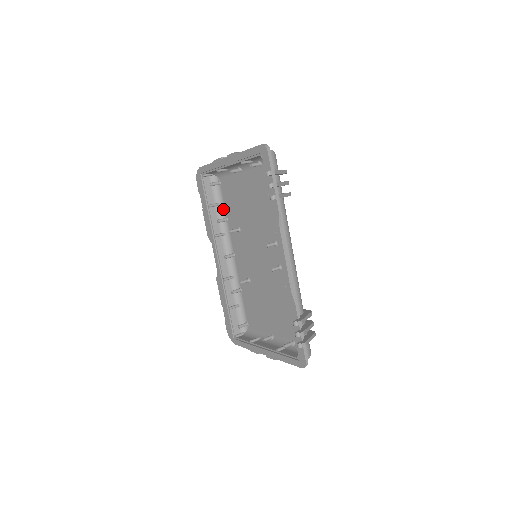
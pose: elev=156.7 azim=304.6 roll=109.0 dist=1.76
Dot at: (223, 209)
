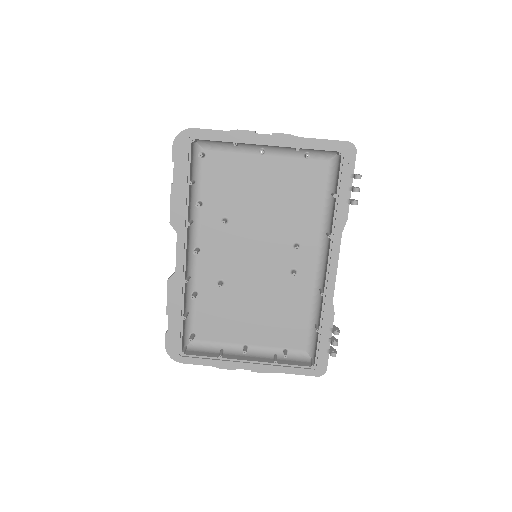
Dot at: (198, 189)
